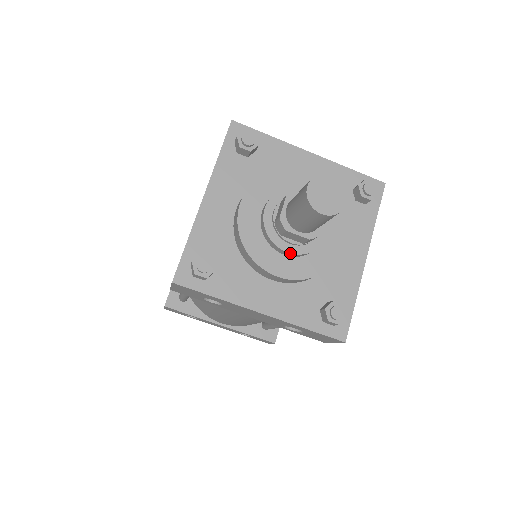
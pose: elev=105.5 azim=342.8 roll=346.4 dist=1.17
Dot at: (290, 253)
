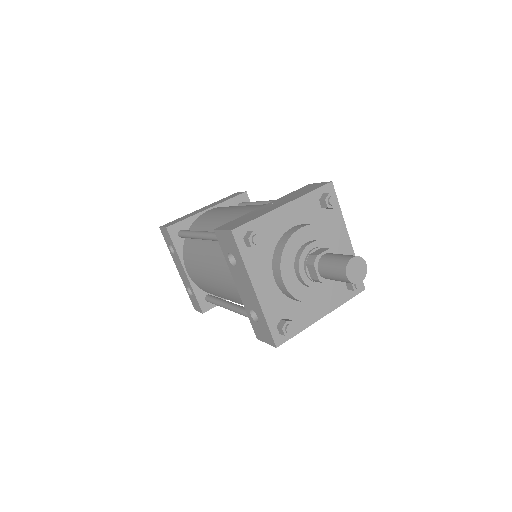
Dot at: (301, 277)
